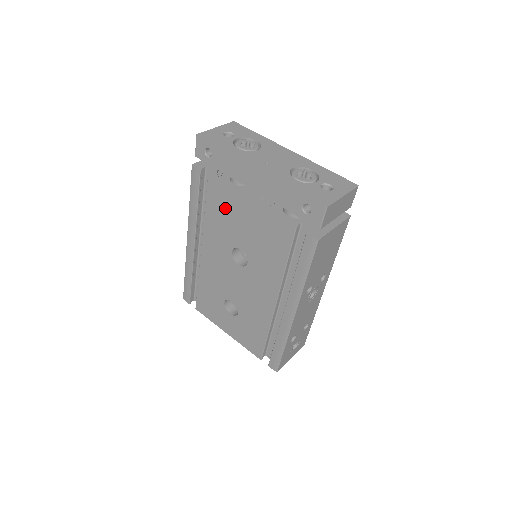
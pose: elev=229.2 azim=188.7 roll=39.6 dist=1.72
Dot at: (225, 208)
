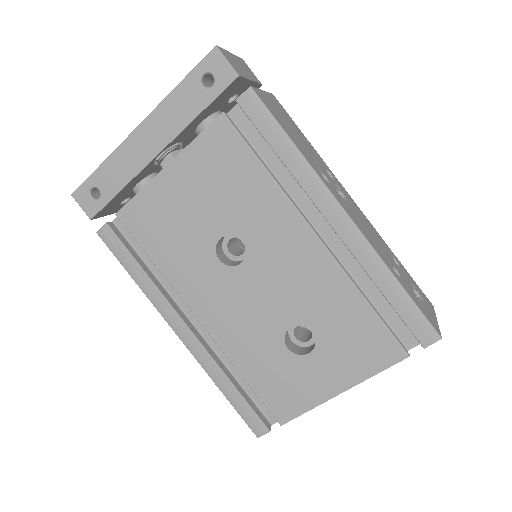
Dot at: (161, 220)
